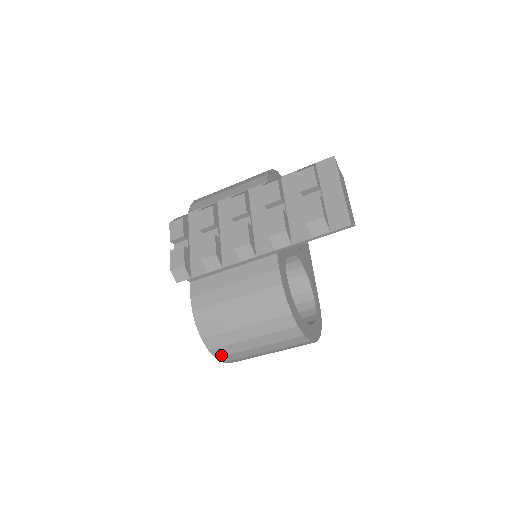
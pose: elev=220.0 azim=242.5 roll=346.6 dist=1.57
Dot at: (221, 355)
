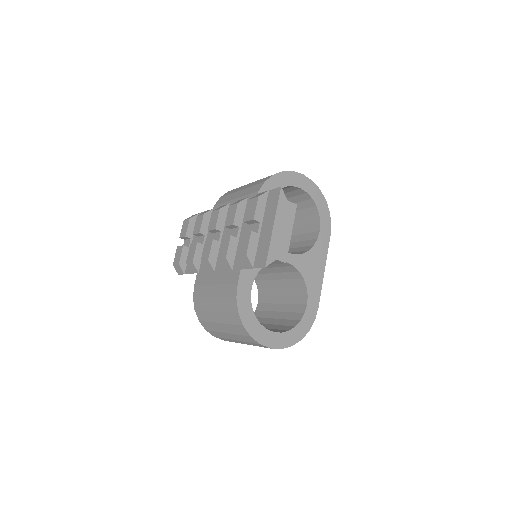
Dot at: (216, 336)
